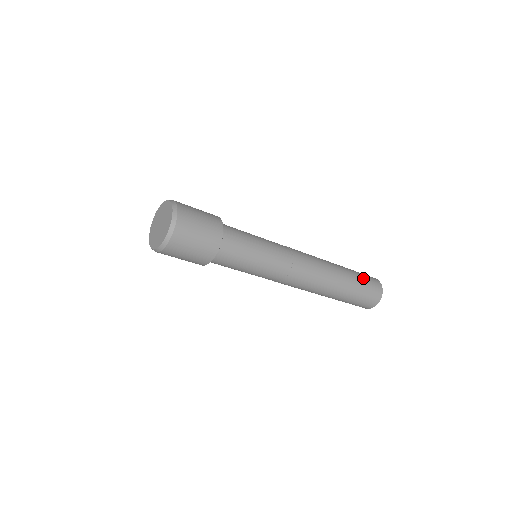
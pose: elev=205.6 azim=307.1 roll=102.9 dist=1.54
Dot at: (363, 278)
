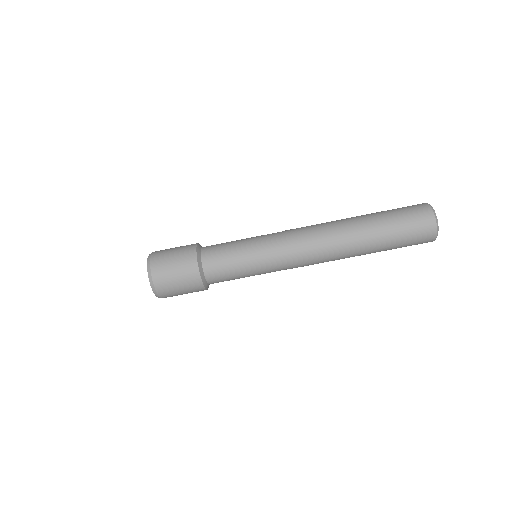
Dot at: (398, 217)
